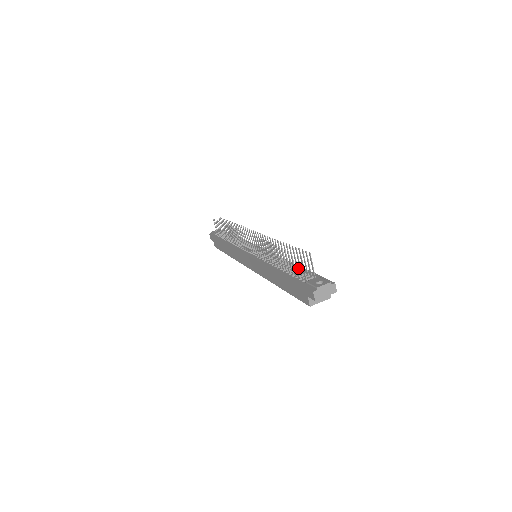
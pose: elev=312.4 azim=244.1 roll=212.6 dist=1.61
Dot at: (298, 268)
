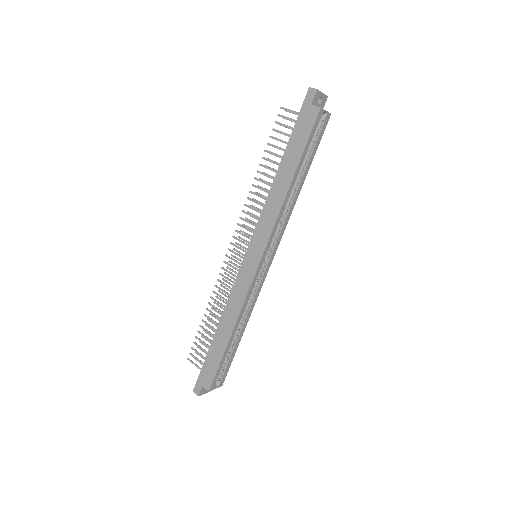
Dot at: occluded
